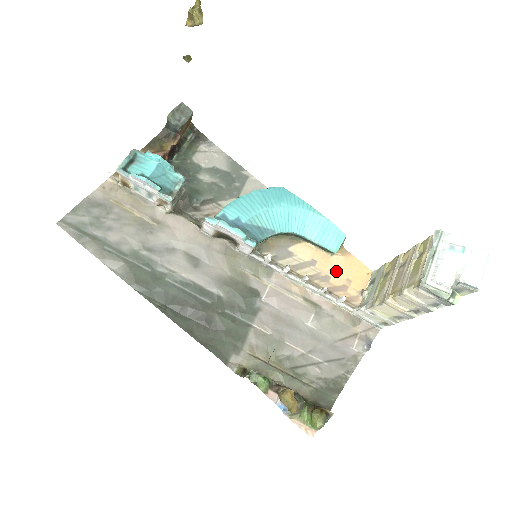
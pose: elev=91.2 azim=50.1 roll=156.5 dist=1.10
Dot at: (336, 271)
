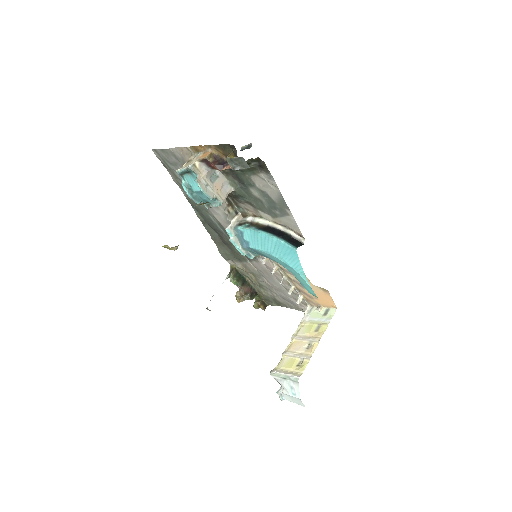
Dot at: occluded
